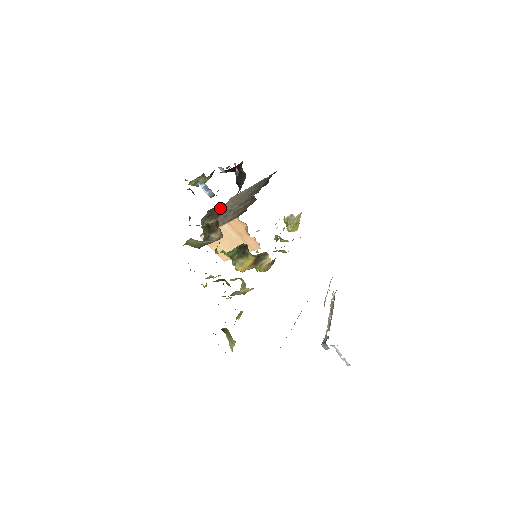
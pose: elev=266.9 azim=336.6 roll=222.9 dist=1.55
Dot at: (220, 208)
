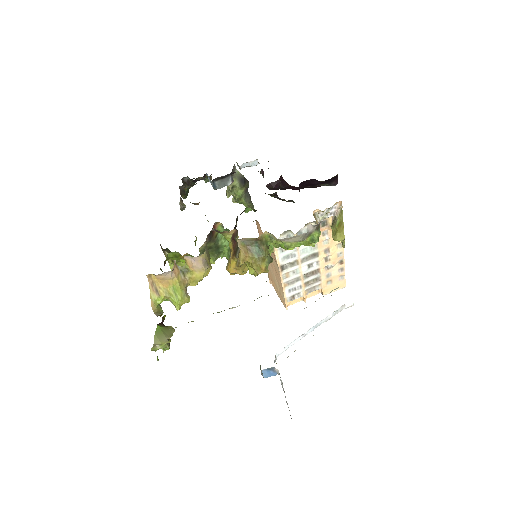
Dot at: occluded
